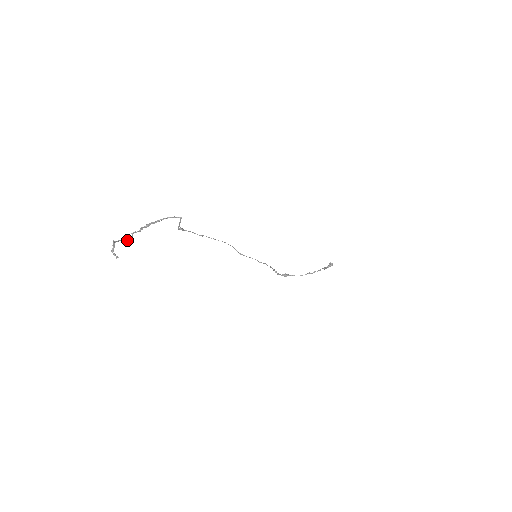
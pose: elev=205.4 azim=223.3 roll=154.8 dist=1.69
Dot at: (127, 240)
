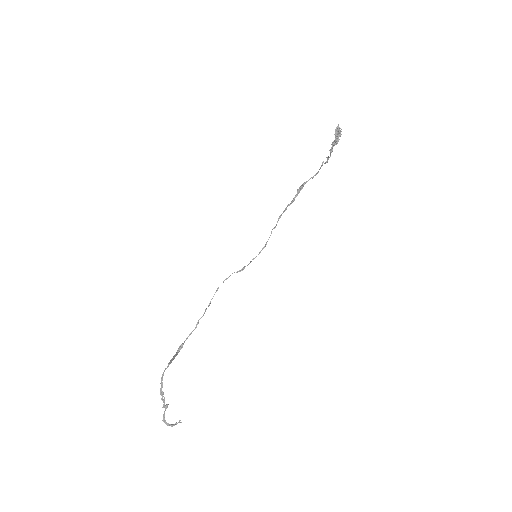
Dot at: (167, 405)
